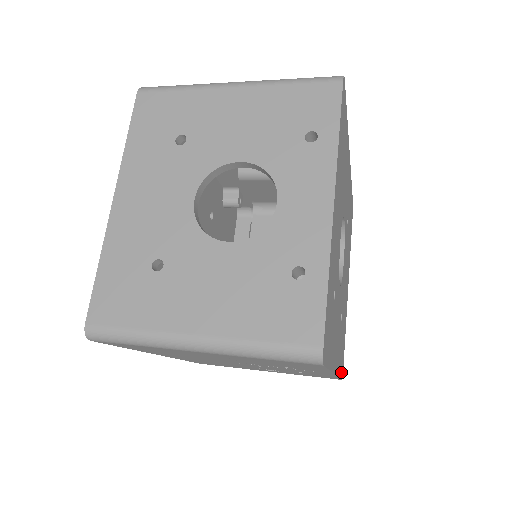
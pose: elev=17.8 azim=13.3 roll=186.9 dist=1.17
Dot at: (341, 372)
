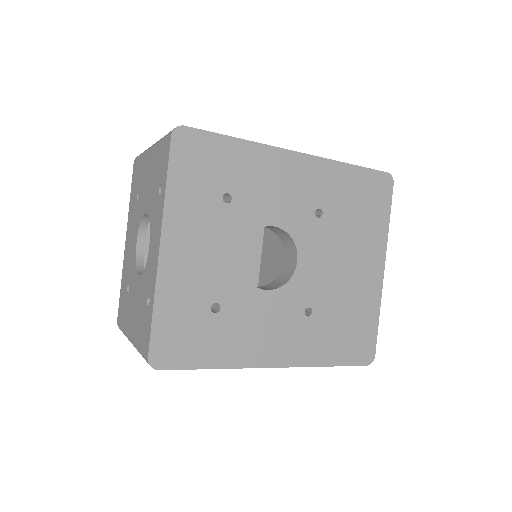
Dot at: (350, 359)
